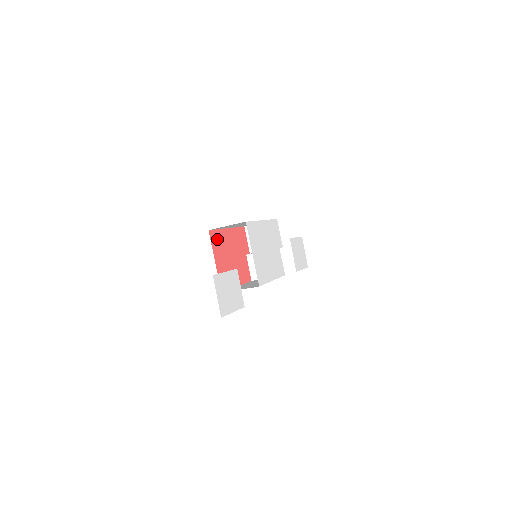
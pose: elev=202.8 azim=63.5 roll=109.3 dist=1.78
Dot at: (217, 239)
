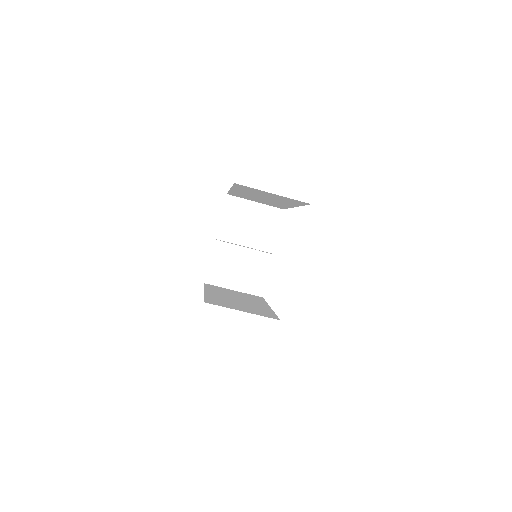
Dot at: occluded
